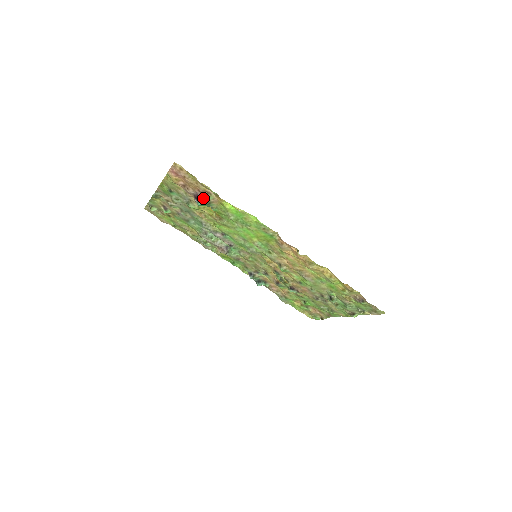
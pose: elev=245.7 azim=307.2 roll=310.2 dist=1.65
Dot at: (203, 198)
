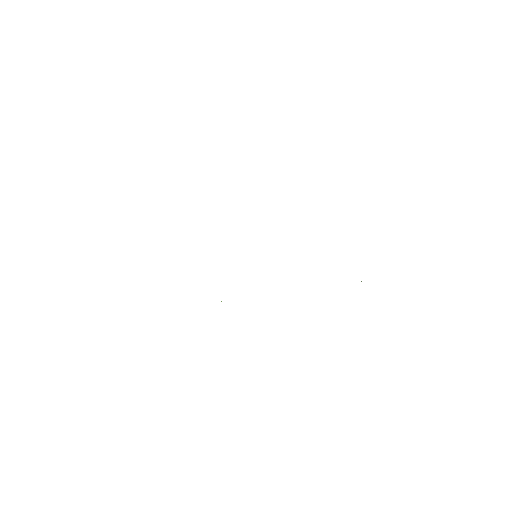
Dot at: occluded
